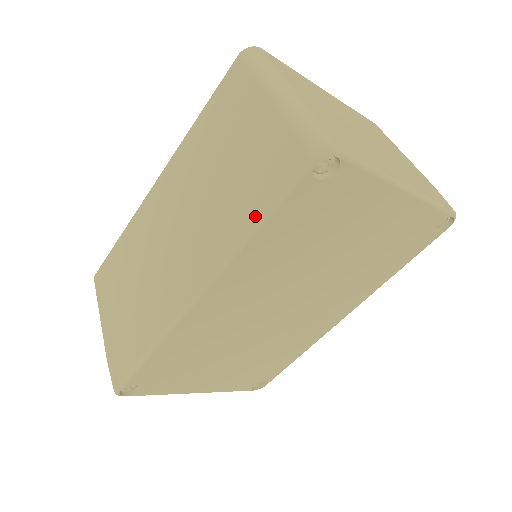
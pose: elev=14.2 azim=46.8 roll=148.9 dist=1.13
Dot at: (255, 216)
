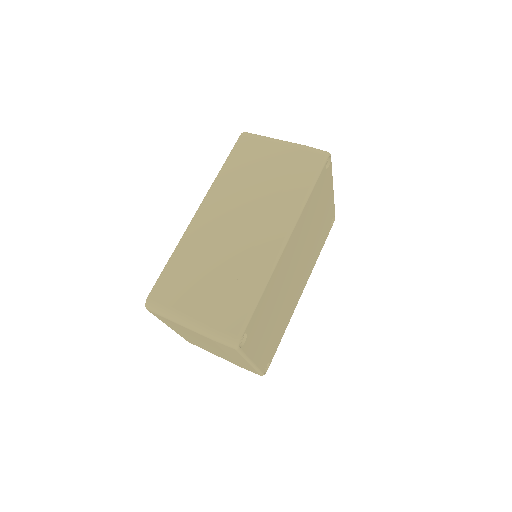
Dot at: (307, 186)
